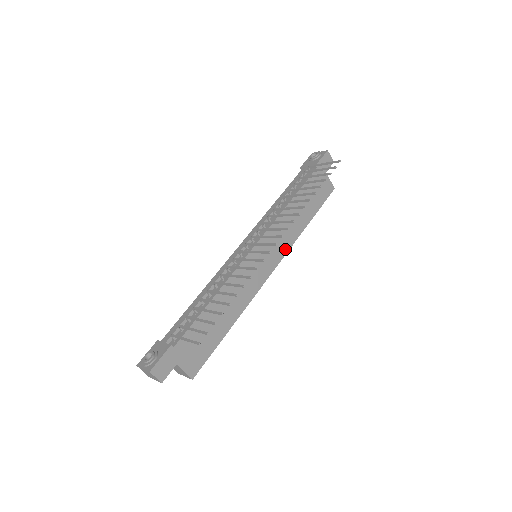
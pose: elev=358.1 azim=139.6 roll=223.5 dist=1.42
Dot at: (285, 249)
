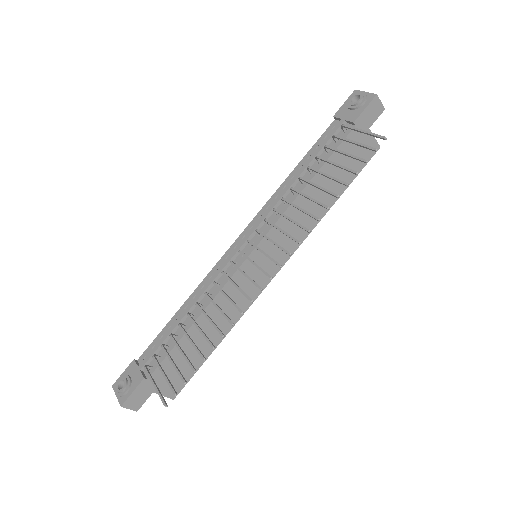
Dot at: (296, 244)
